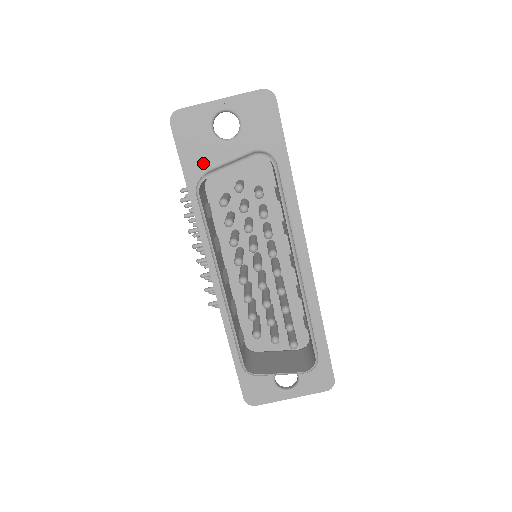
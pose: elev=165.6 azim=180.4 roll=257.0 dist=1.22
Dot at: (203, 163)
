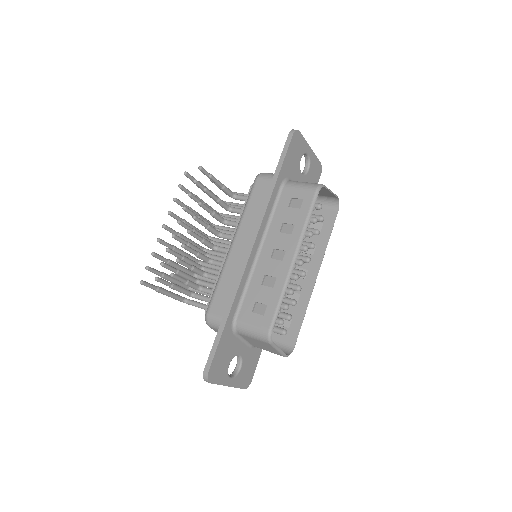
Dot at: (289, 172)
